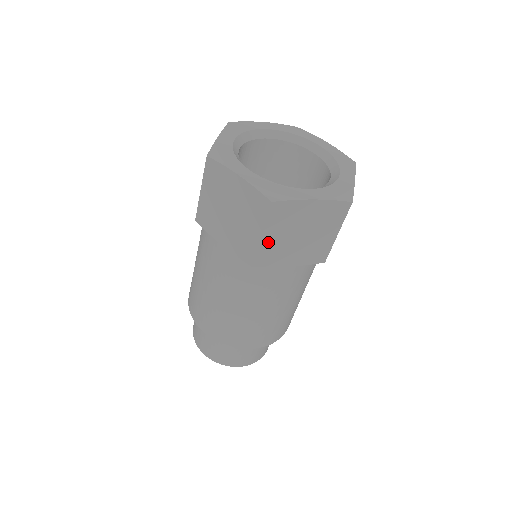
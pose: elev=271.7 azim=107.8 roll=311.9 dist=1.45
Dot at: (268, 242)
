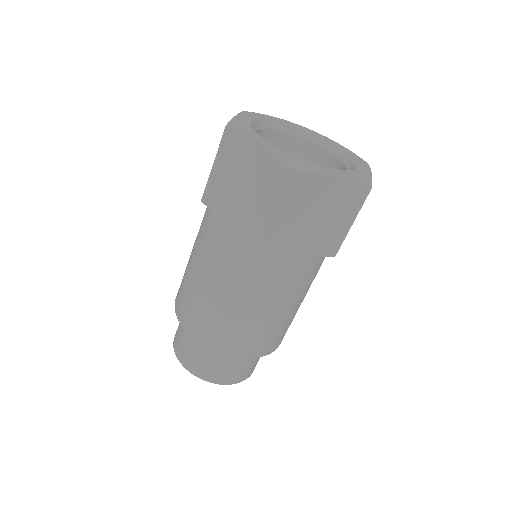
Dot at: (283, 219)
